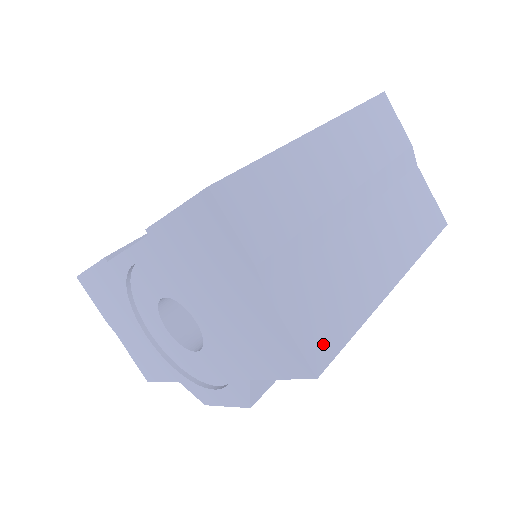
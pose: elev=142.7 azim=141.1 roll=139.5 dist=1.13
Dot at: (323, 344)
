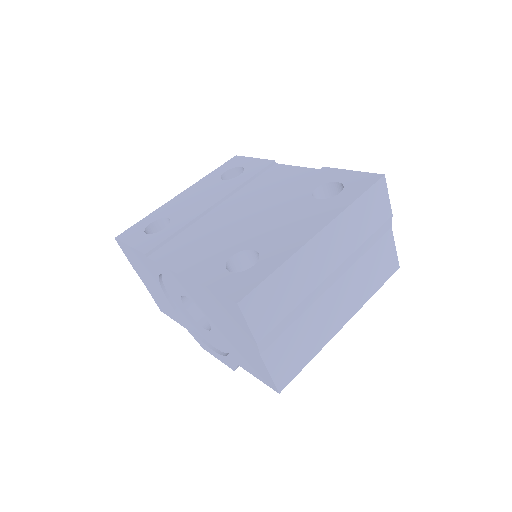
Dot at: (287, 374)
